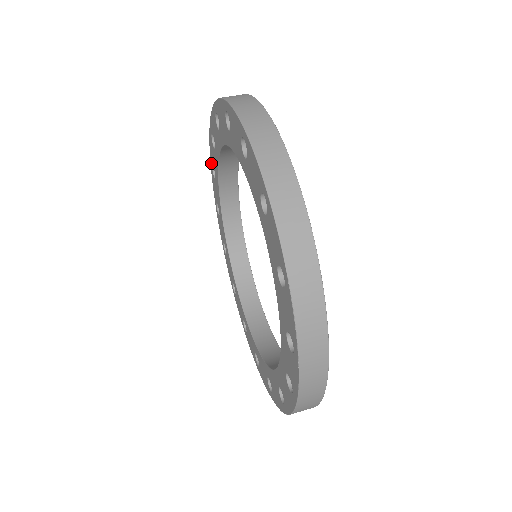
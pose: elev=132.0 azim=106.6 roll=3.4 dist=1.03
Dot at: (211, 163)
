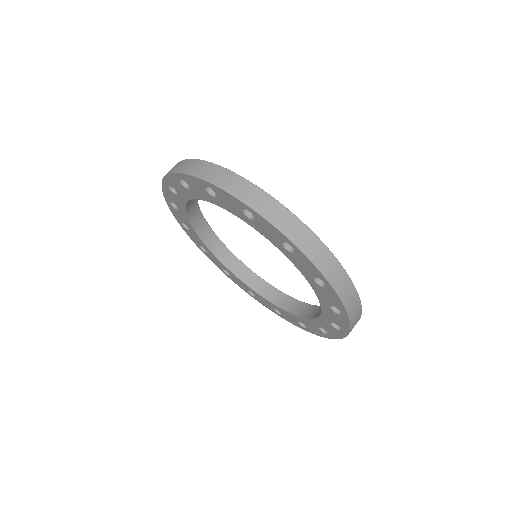
Dot at: (180, 177)
